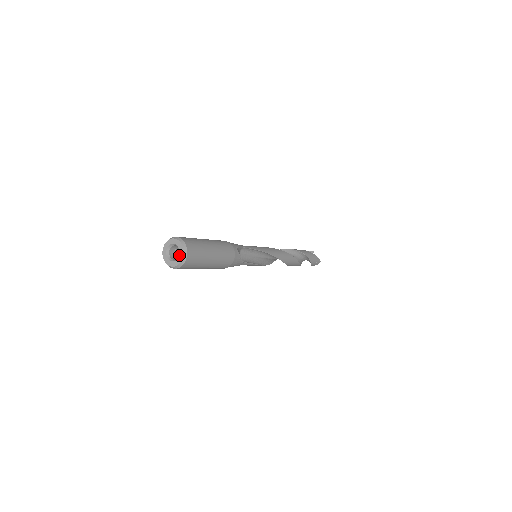
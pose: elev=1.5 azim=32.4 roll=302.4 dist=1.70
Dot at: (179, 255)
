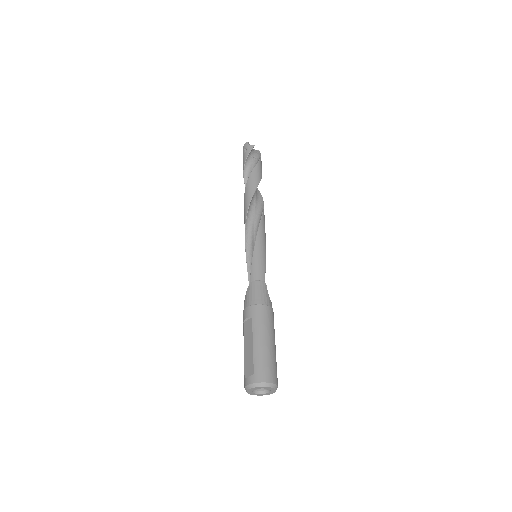
Dot at: (270, 392)
